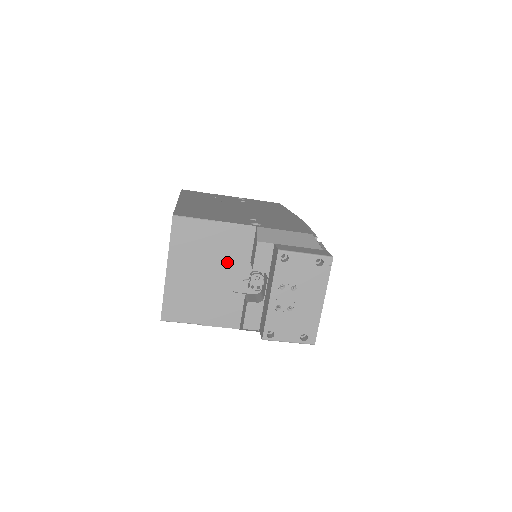
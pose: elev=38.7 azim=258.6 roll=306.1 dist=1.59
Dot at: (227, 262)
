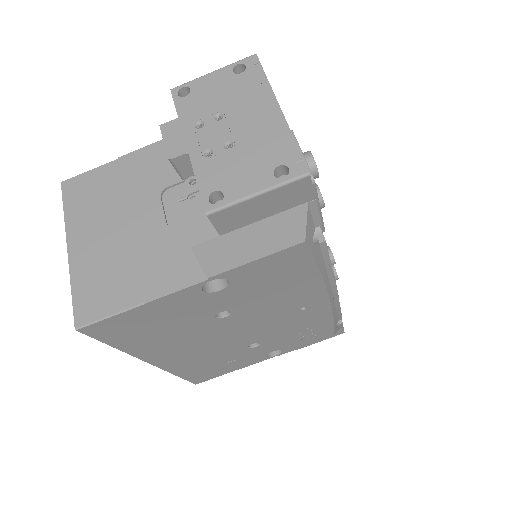
Dot at: (148, 196)
